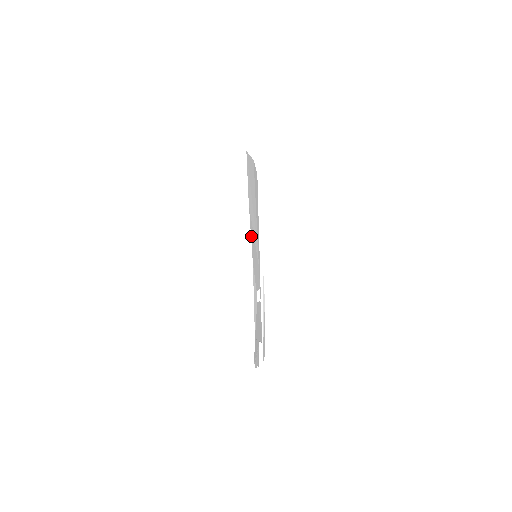
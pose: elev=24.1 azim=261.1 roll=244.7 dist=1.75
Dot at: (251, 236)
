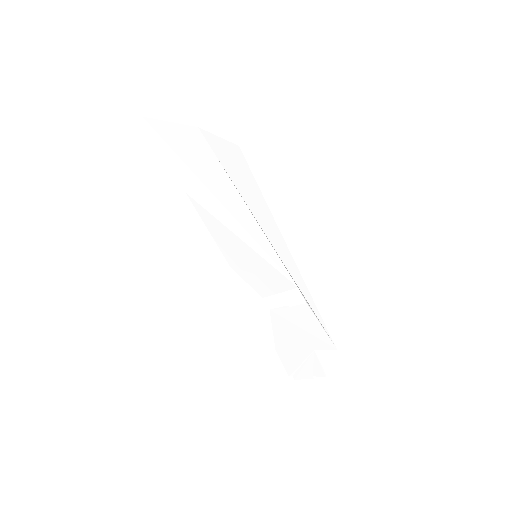
Dot at: (214, 234)
